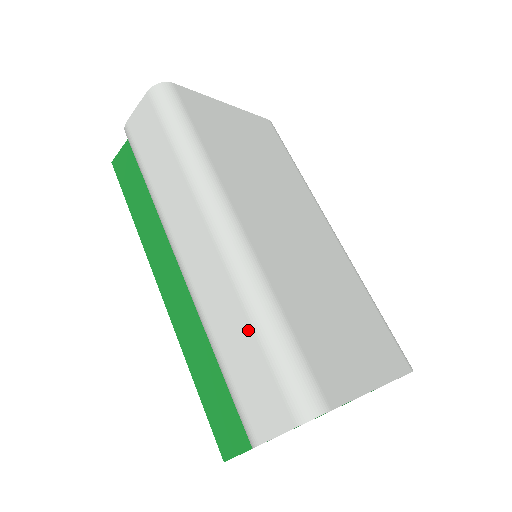
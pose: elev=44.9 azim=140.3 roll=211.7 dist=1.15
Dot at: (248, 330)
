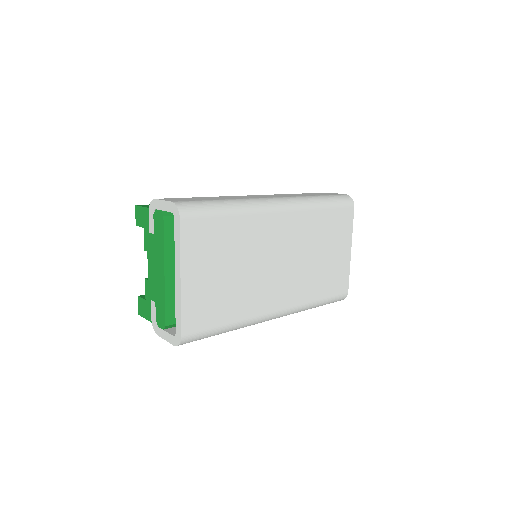
Dot at: occluded
